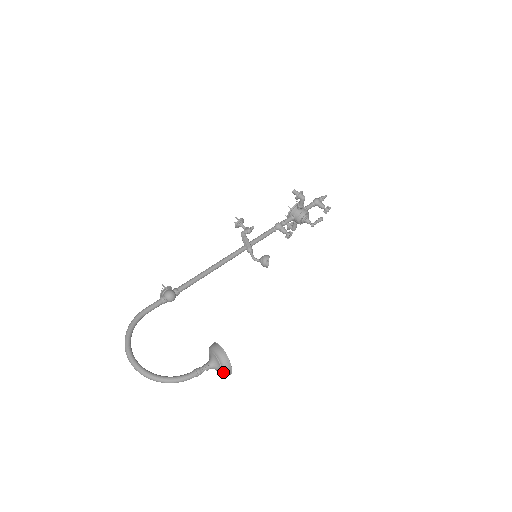
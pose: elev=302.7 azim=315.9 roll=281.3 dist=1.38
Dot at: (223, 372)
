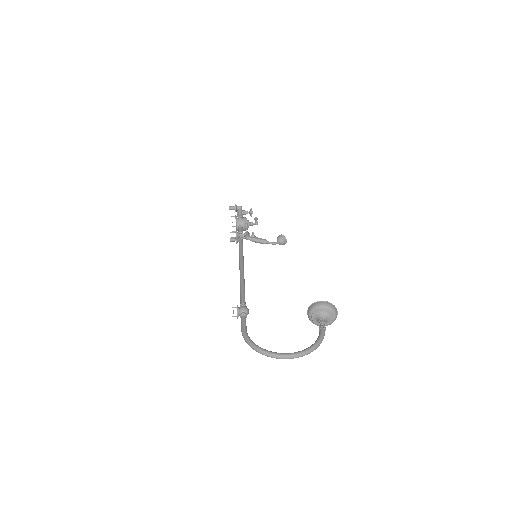
Dot at: (334, 316)
